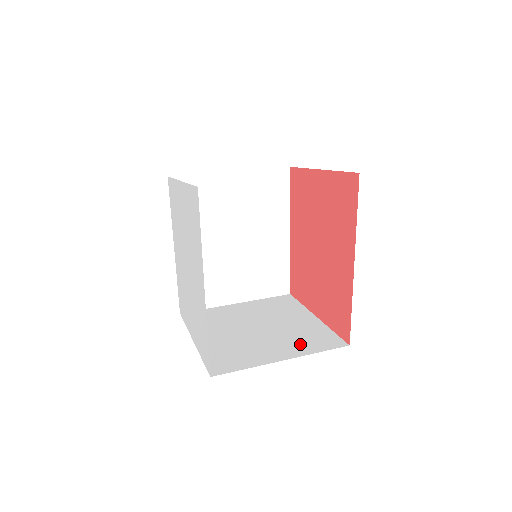
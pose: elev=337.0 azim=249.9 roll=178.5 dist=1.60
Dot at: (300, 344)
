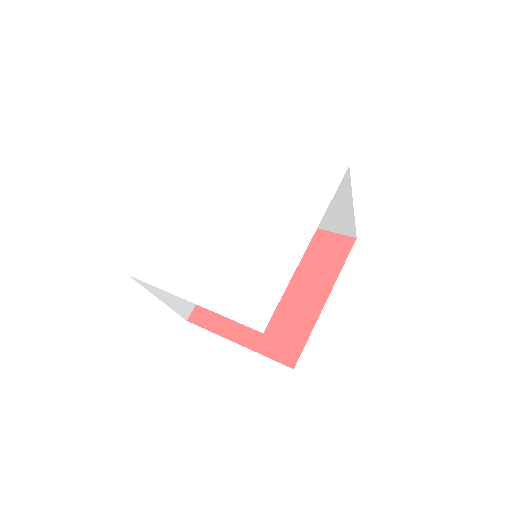
Dot at: occluded
